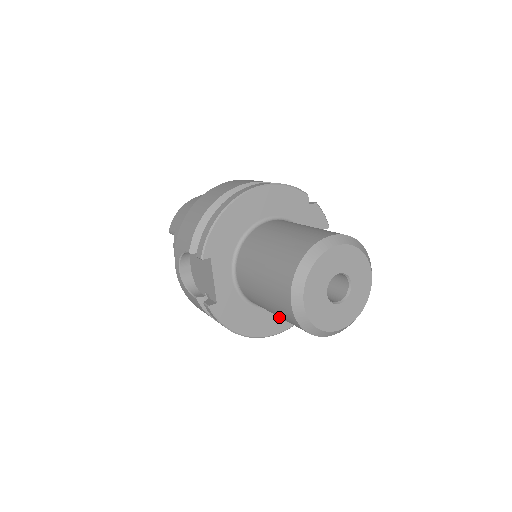
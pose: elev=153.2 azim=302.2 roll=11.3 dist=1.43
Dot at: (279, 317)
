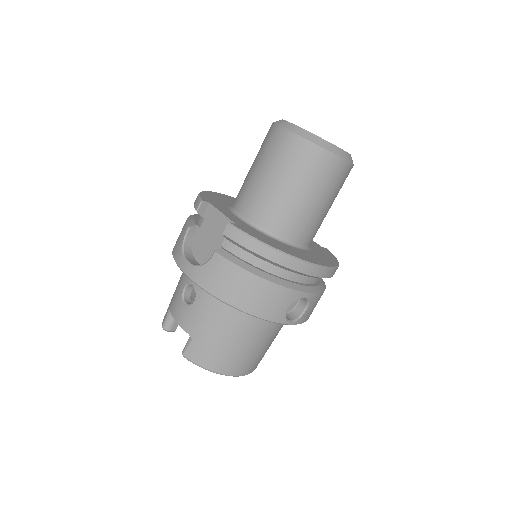
Dot at: (309, 256)
